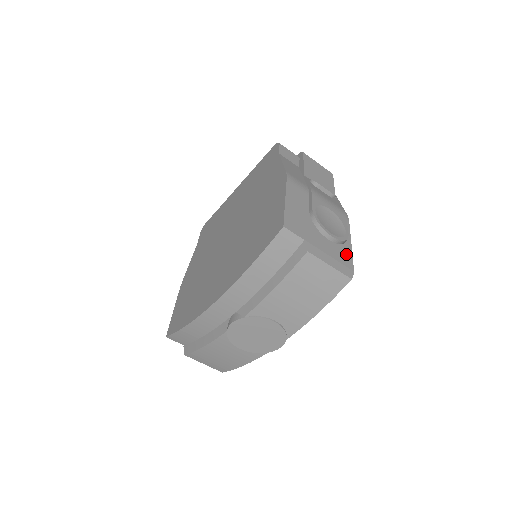
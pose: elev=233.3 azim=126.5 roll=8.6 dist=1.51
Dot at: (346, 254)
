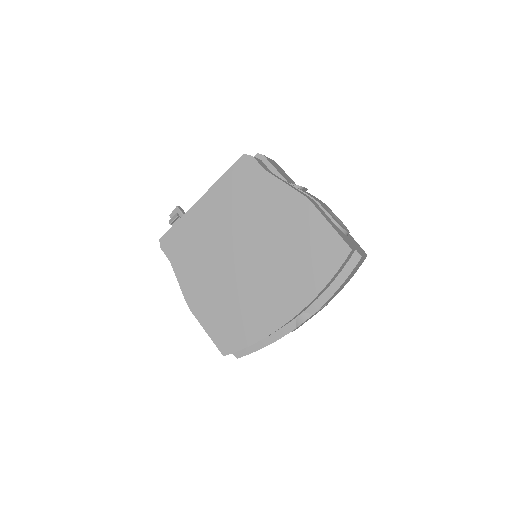
Dot at: (352, 238)
